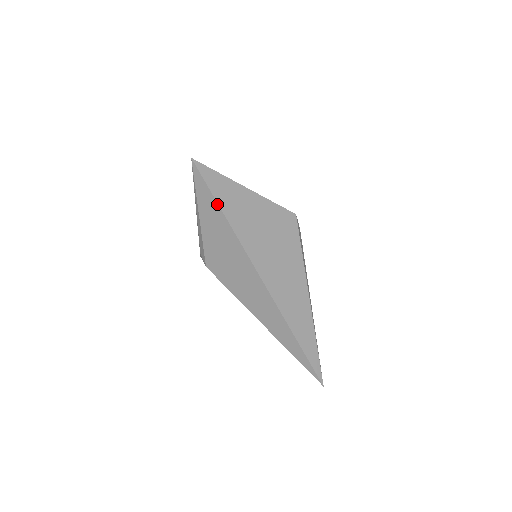
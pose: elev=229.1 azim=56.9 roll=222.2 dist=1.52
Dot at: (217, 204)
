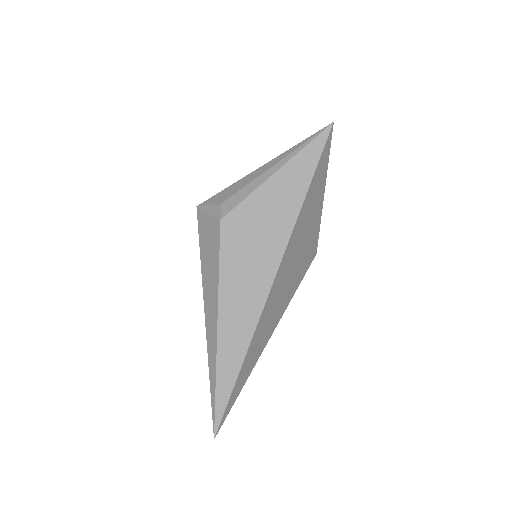
Dot at: (311, 178)
